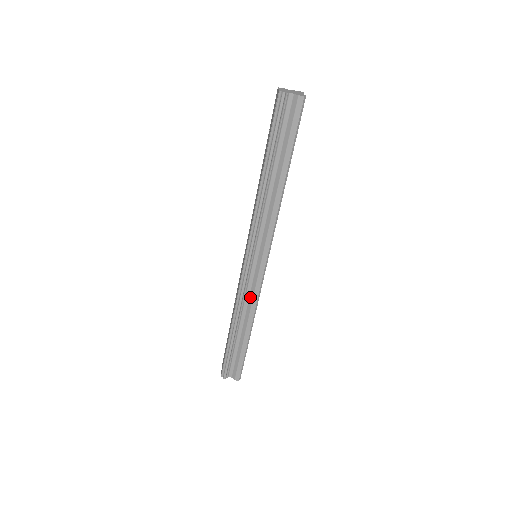
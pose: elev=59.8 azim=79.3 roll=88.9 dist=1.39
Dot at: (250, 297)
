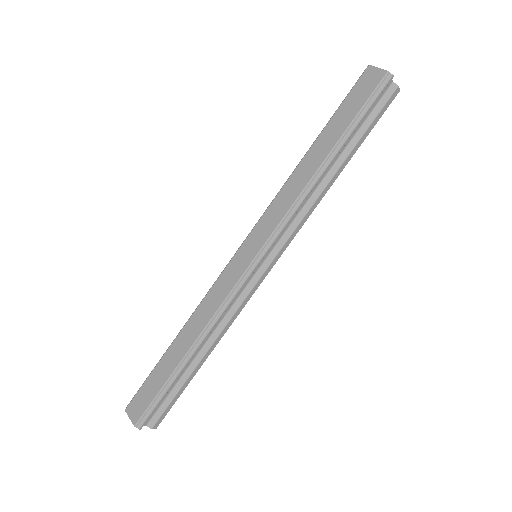
Dot at: (231, 310)
